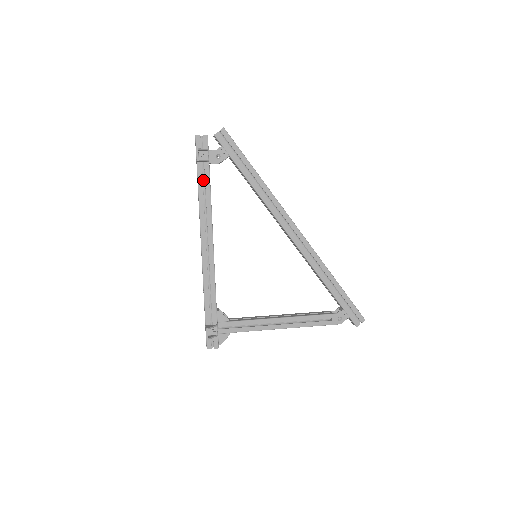
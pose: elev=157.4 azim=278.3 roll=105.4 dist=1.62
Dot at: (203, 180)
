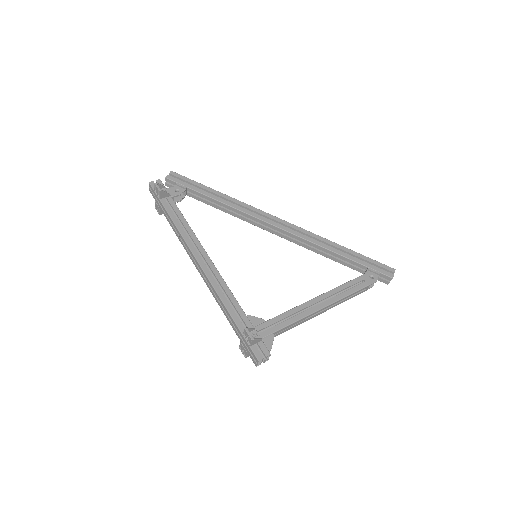
Dot at: occluded
